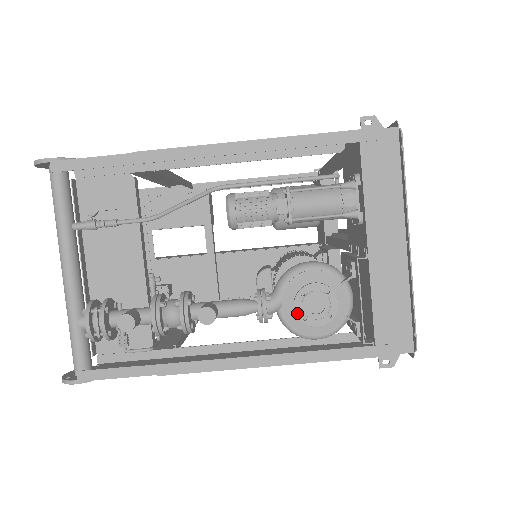
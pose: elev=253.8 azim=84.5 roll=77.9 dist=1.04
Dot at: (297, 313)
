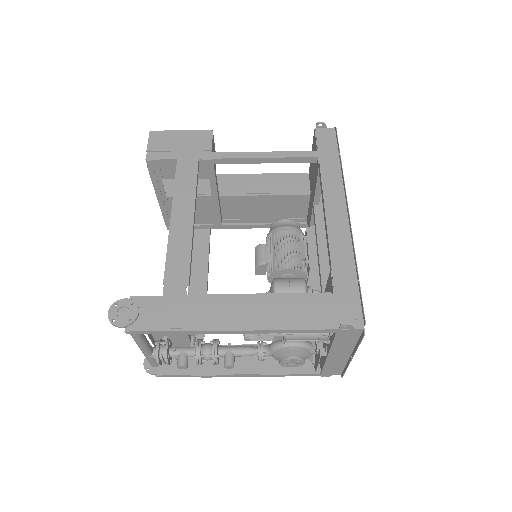
Dot at: (281, 365)
